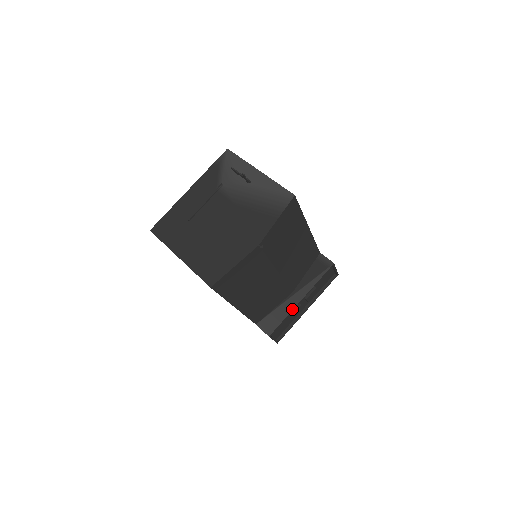
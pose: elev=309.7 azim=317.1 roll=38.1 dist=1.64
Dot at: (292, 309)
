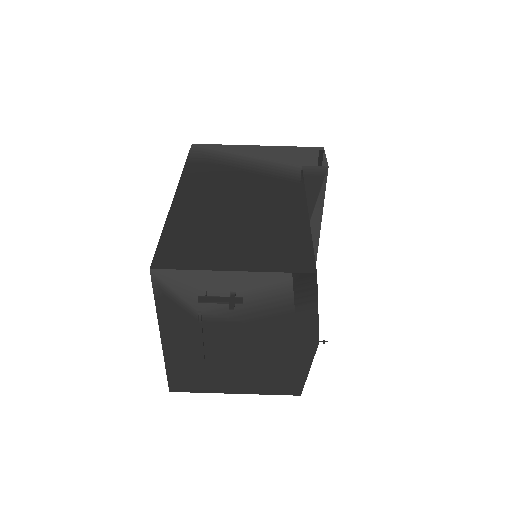
Dot at: (318, 240)
